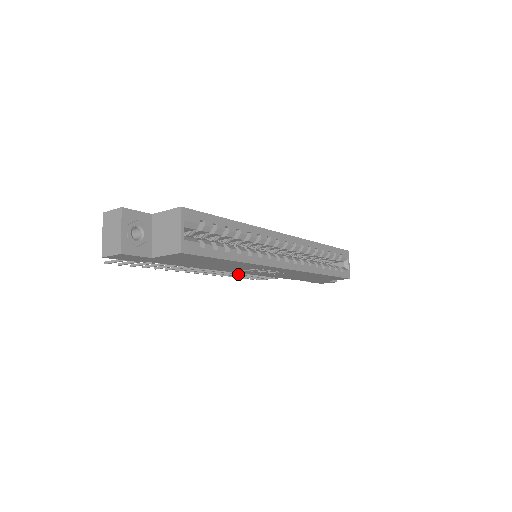
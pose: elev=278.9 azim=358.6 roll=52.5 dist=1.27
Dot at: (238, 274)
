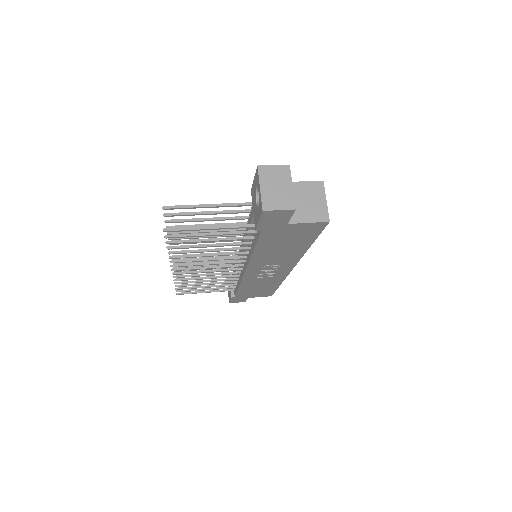
Dot at: (199, 279)
